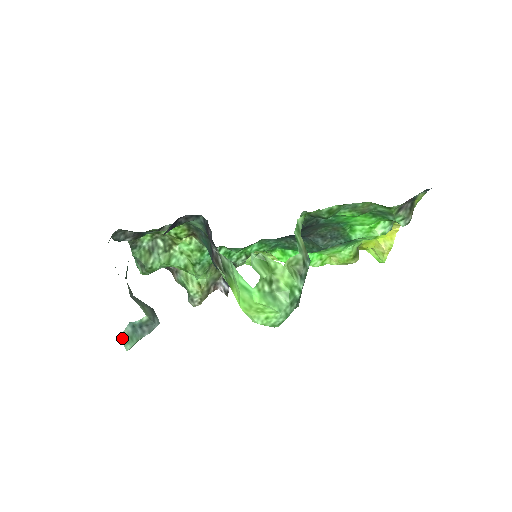
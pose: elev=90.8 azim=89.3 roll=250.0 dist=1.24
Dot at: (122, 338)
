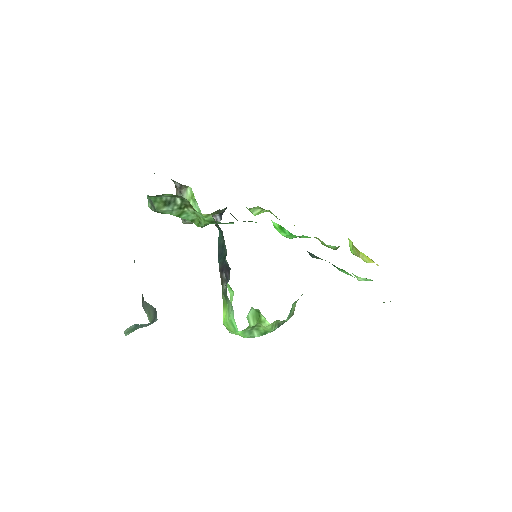
Dot at: (125, 331)
